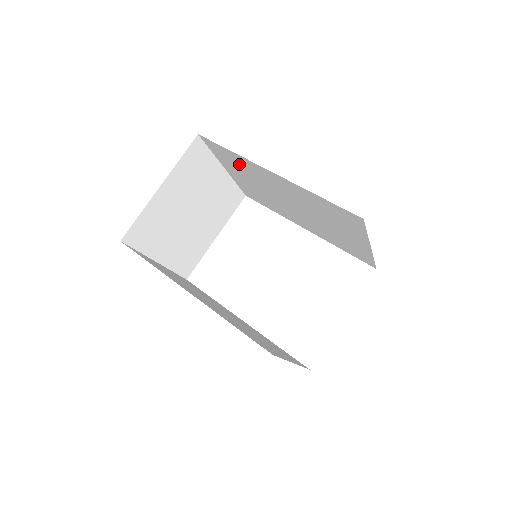
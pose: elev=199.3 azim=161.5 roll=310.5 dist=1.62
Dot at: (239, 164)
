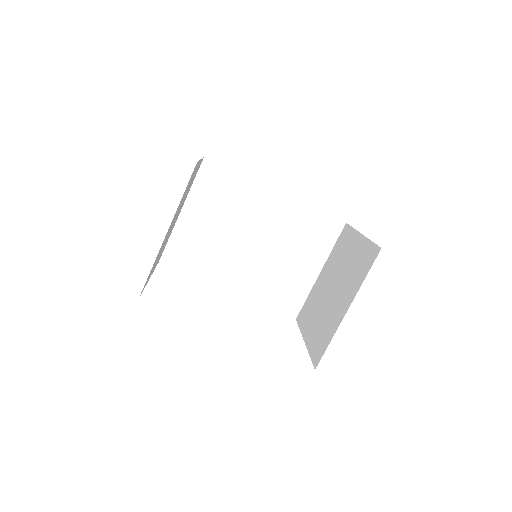
Dot at: (228, 192)
